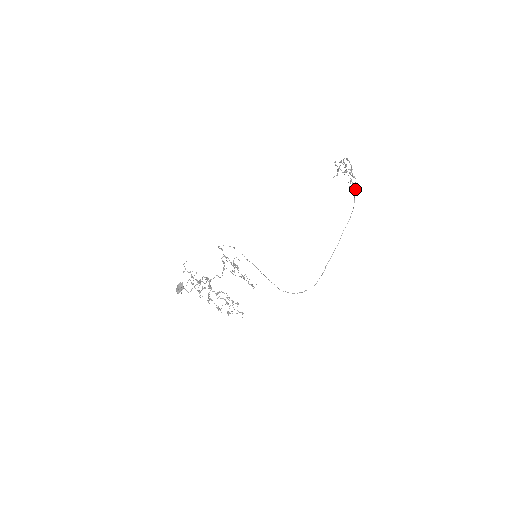
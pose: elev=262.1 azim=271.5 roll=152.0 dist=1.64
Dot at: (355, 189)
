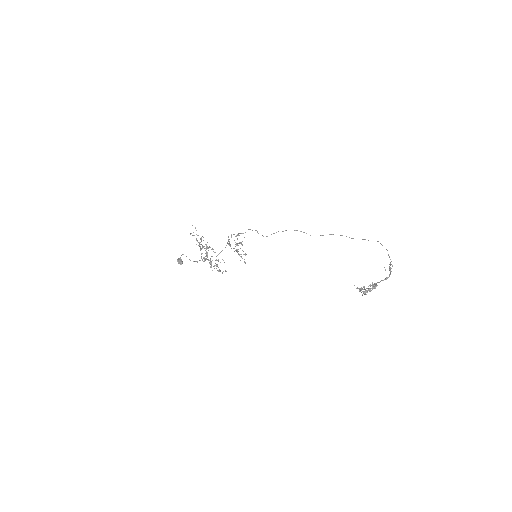
Dot at: (365, 293)
